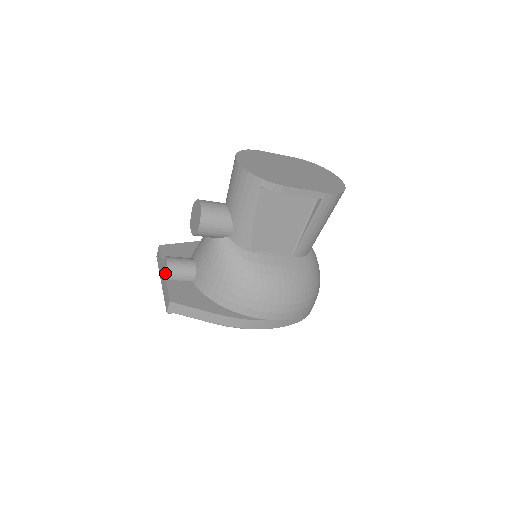
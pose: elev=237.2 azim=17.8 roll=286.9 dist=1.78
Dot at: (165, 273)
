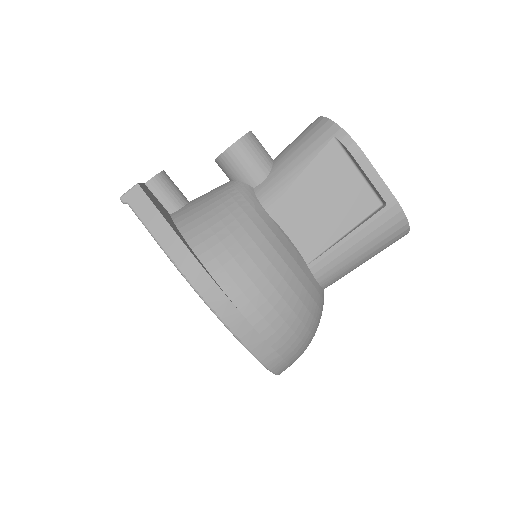
Dot at: occluded
